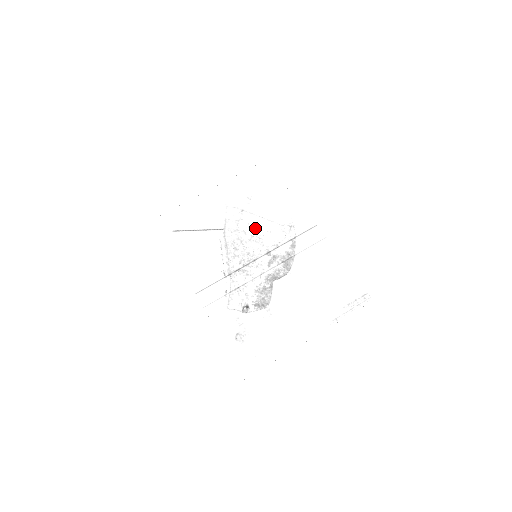
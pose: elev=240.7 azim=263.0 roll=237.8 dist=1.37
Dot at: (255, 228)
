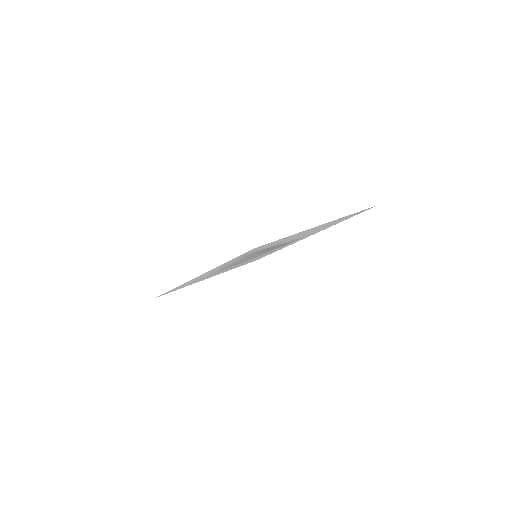
Dot at: (253, 258)
